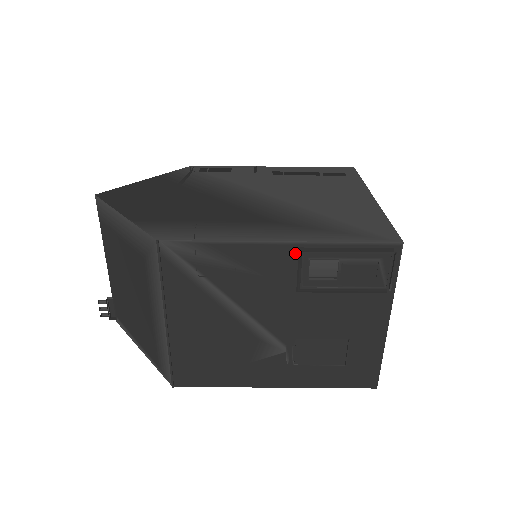
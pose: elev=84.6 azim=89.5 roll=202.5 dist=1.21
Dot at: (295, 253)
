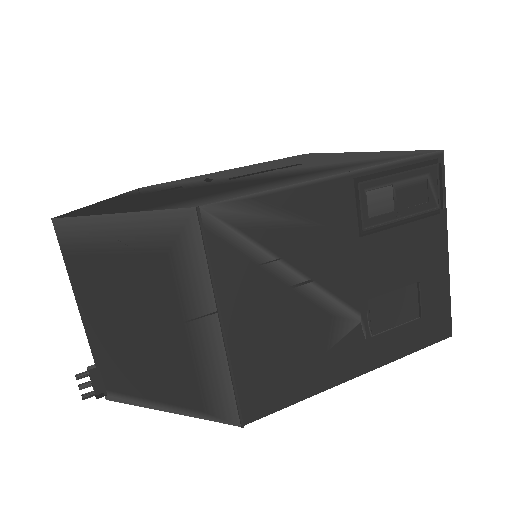
Dot at: (351, 187)
